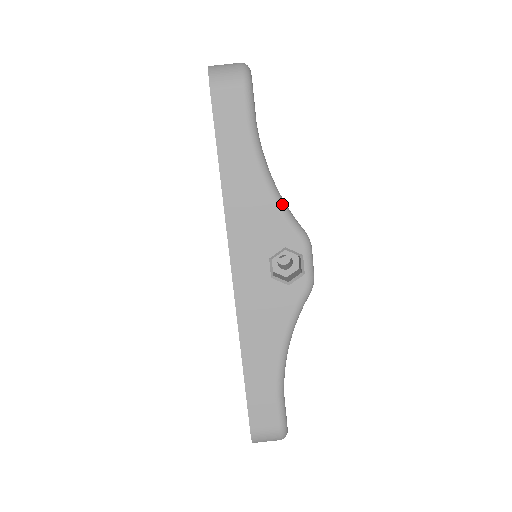
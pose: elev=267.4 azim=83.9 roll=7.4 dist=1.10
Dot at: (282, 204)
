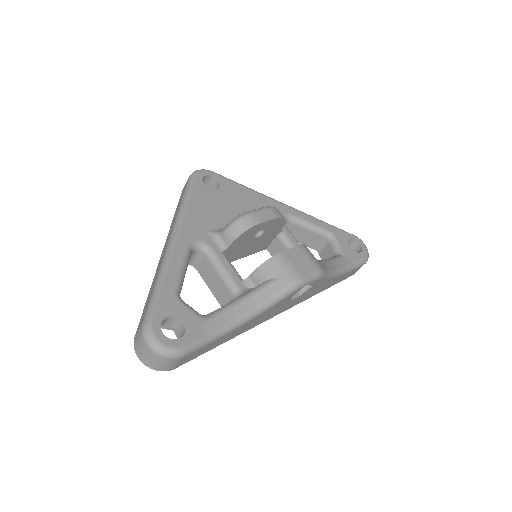
Dot at: (268, 306)
